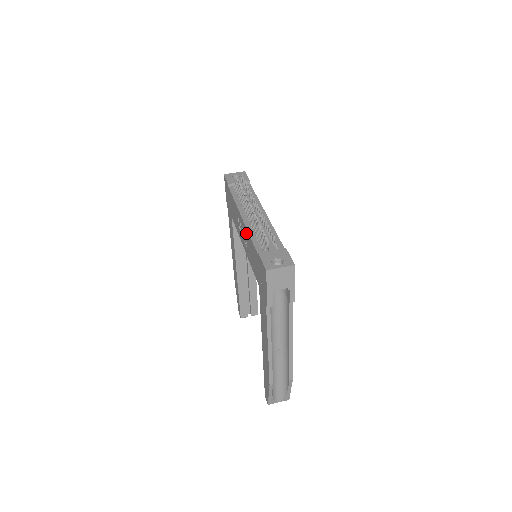
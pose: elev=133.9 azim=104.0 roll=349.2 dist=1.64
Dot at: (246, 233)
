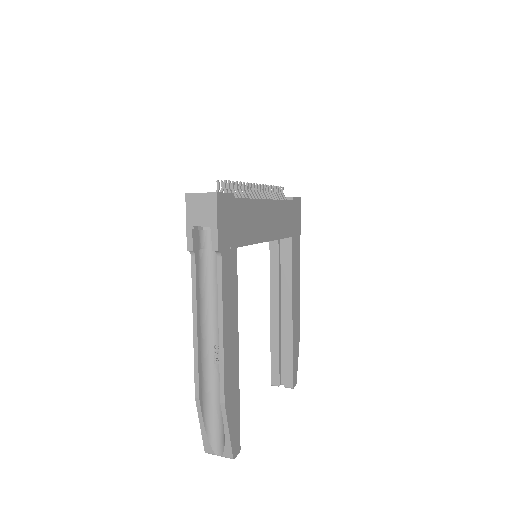
Dot at: occluded
